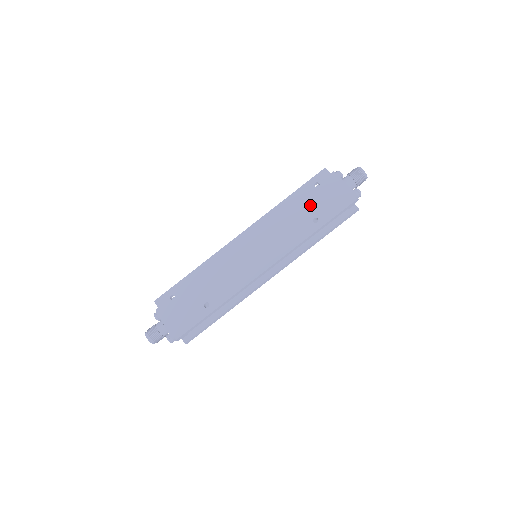
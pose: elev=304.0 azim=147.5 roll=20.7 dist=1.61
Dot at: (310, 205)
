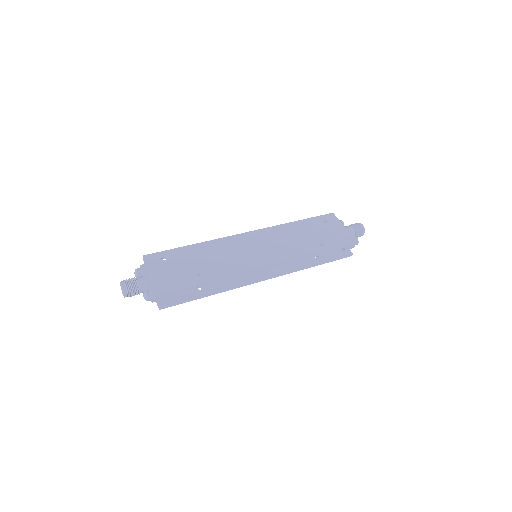
Dot at: (317, 232)
